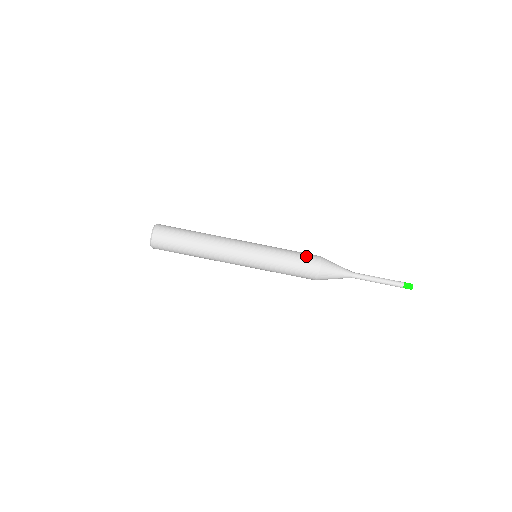
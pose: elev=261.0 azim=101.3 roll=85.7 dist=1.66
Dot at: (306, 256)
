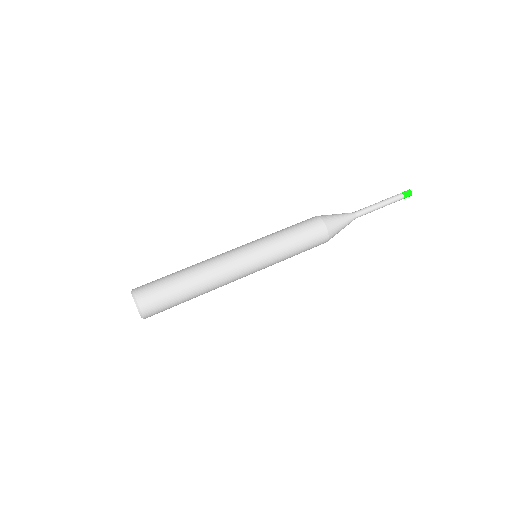
Dot at: (306, 225)
